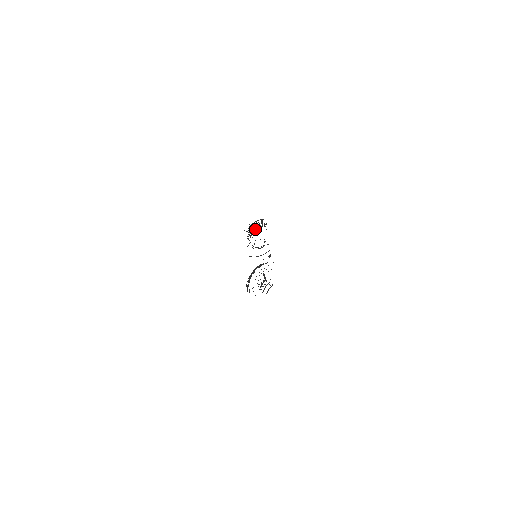
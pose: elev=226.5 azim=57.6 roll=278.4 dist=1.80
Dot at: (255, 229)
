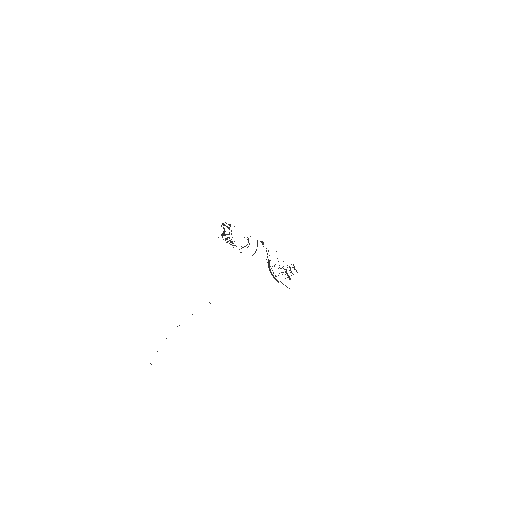
Dot at: (228, 234)
